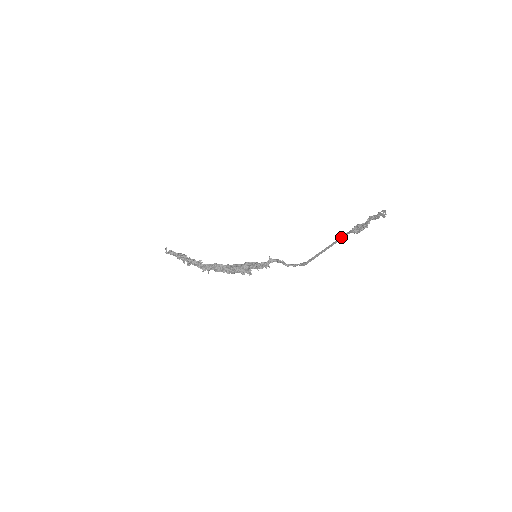
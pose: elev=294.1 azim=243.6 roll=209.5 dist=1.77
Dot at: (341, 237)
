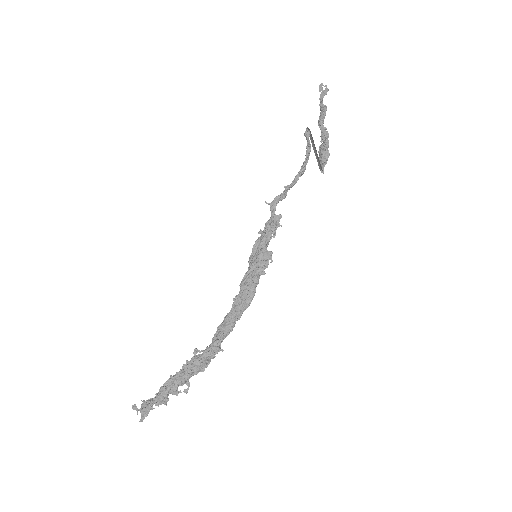
Dot at: occluded
